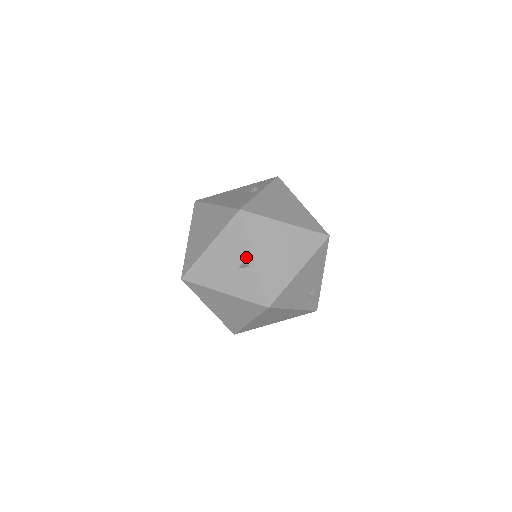
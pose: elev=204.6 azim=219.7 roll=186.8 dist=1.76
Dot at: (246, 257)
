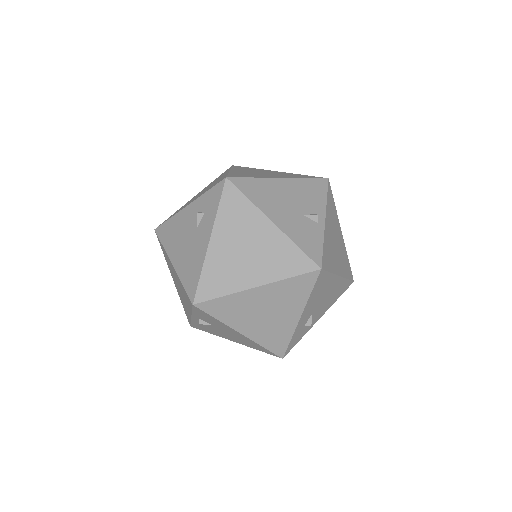
Dot at: (317, 213)
